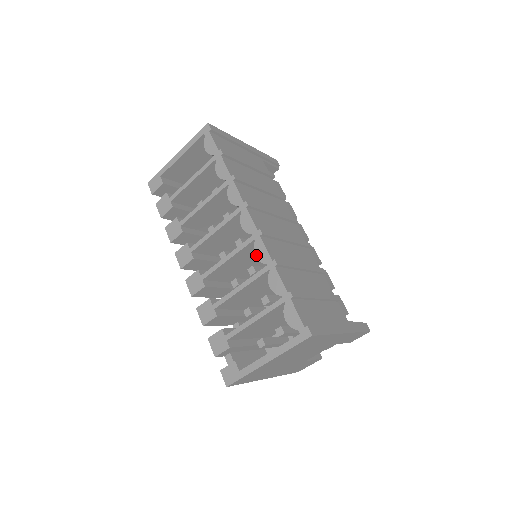
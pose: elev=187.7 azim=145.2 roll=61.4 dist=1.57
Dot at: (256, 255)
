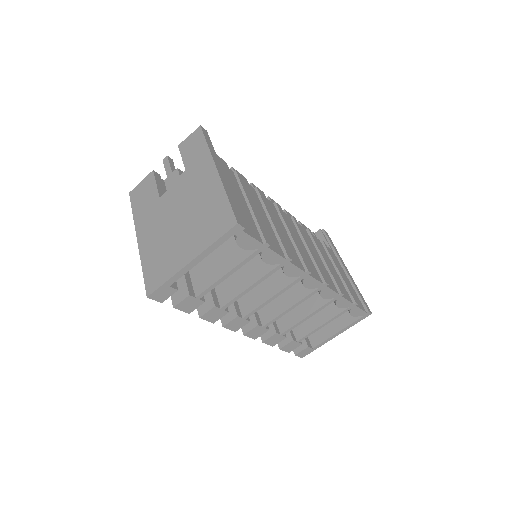
Dot at: (323, 297)
